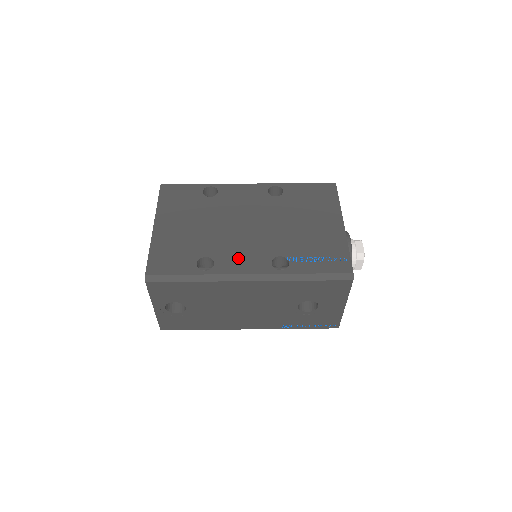
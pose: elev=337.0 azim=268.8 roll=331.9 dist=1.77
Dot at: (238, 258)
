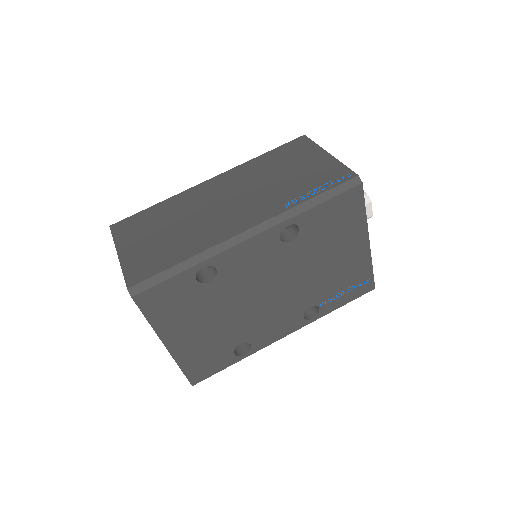
Dot at: (271, 329)
